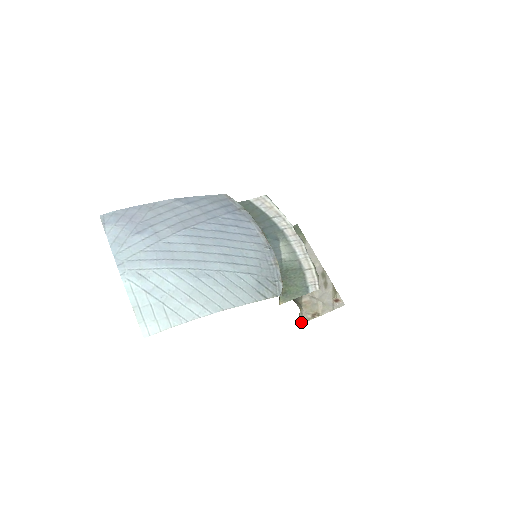
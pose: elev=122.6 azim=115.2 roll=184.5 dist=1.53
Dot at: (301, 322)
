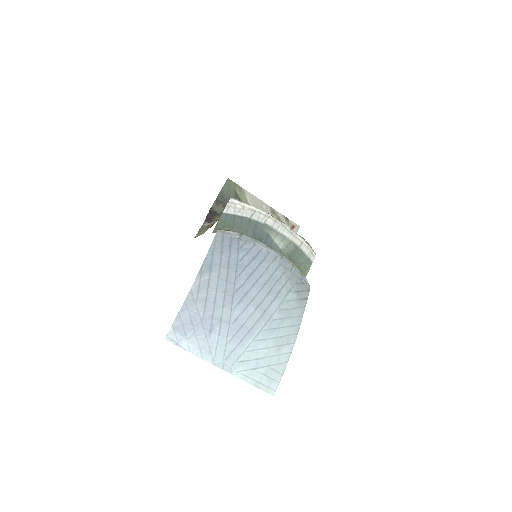
Dot at: occluded
